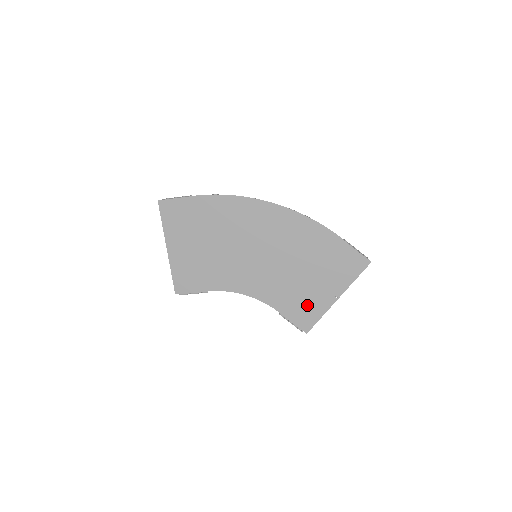
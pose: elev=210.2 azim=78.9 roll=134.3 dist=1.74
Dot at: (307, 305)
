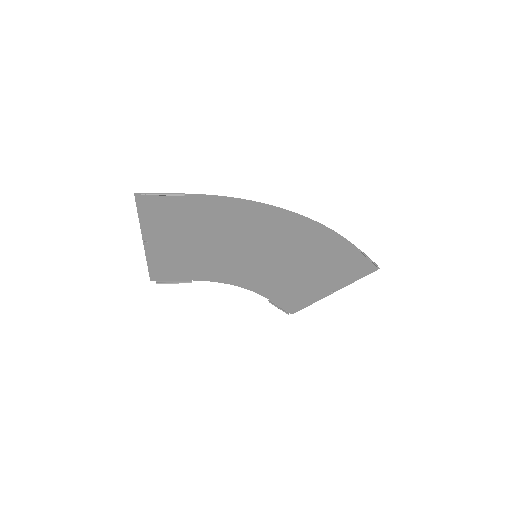
Dot at: (300, 296)
